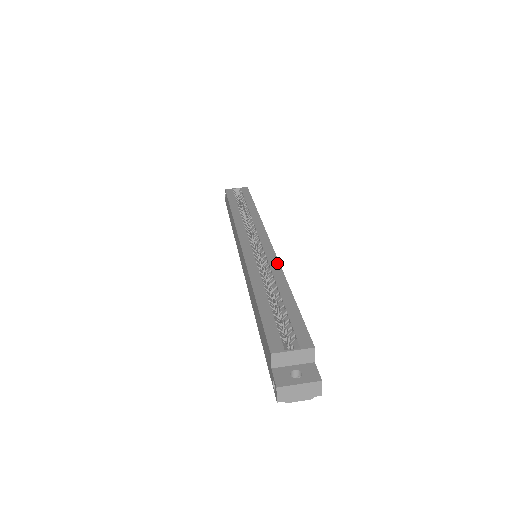
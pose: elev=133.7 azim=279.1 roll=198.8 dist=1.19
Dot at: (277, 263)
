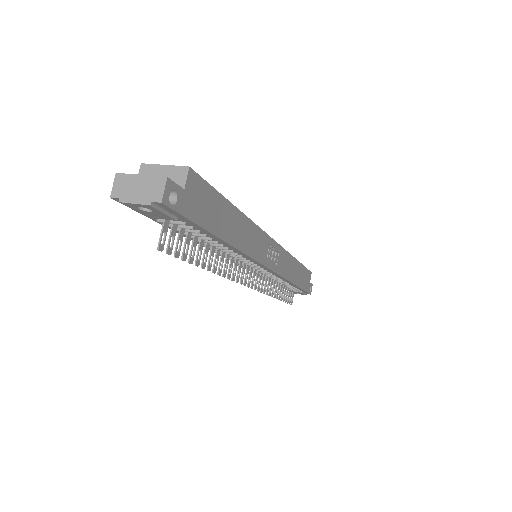
Dot at: (256, 225)
